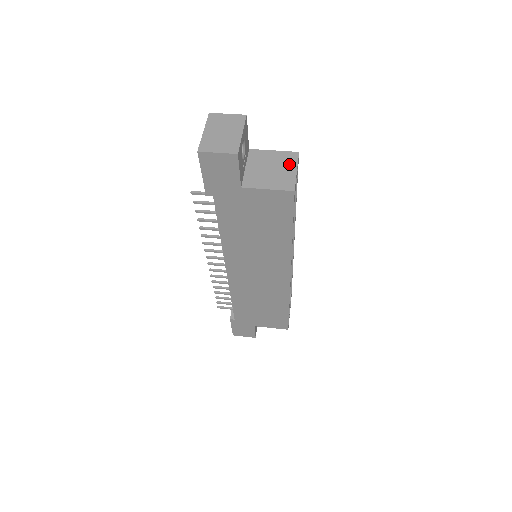
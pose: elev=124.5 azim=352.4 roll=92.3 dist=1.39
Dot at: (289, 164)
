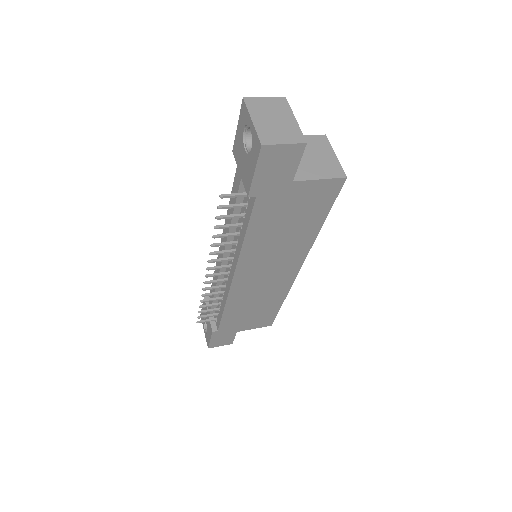
Dot at: (324, 149)
